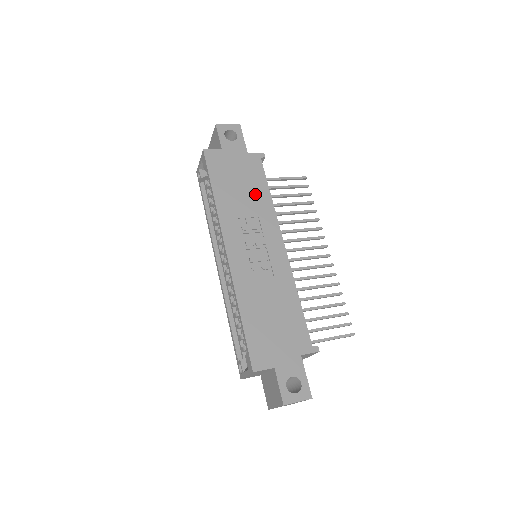
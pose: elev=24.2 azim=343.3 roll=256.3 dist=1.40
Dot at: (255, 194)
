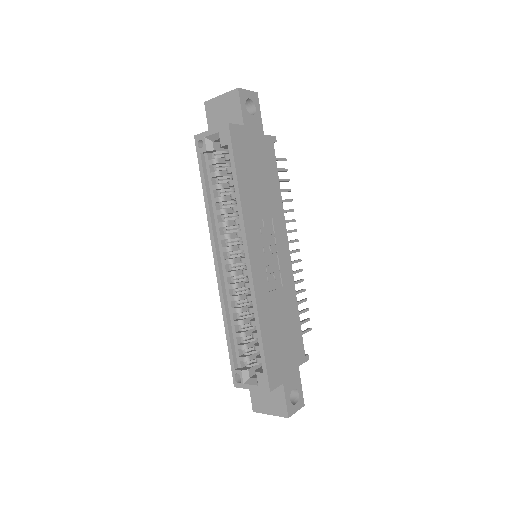
Dot at: (270, 189)
